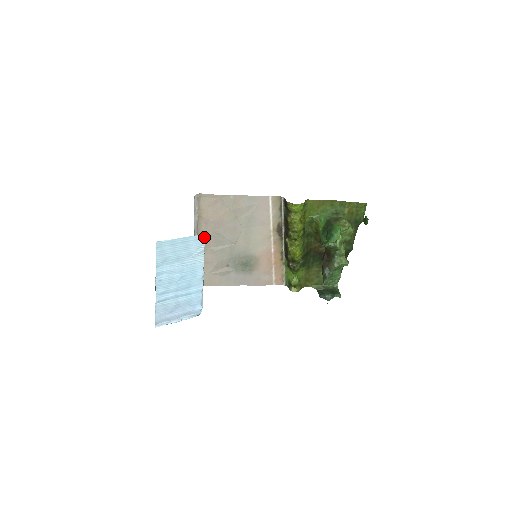
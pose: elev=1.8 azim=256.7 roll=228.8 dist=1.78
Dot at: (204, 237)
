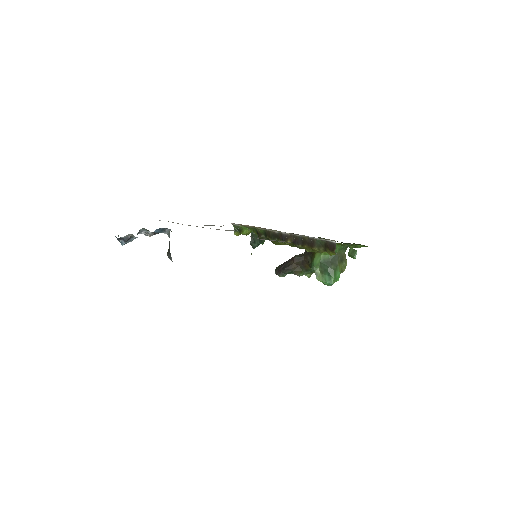
Dot at: occluded
